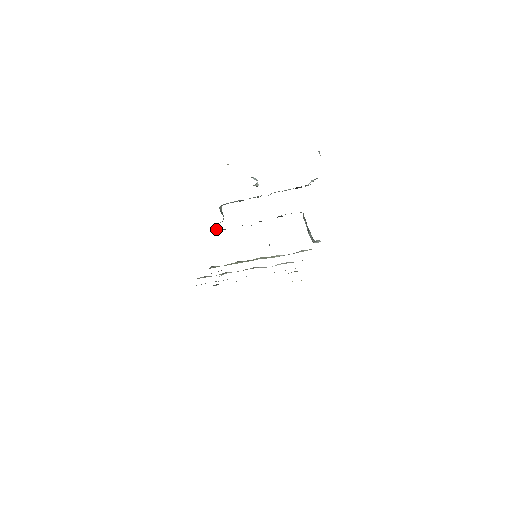
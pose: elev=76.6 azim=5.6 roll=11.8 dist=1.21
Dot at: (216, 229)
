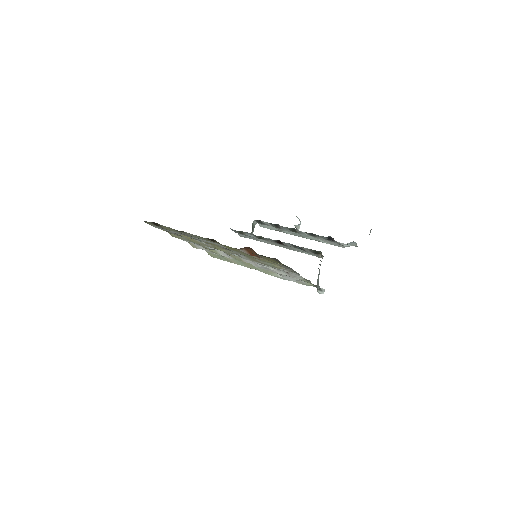
Dot at: occluded
